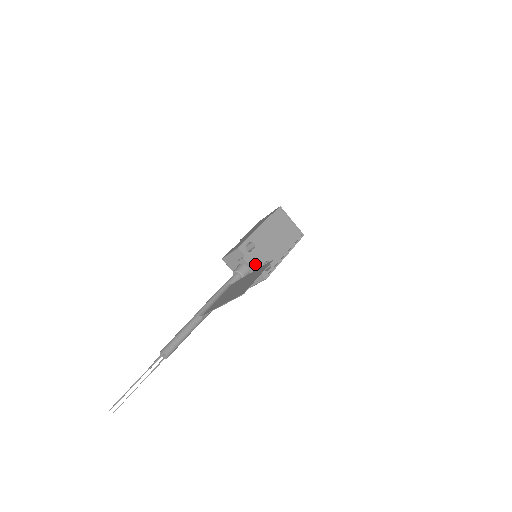
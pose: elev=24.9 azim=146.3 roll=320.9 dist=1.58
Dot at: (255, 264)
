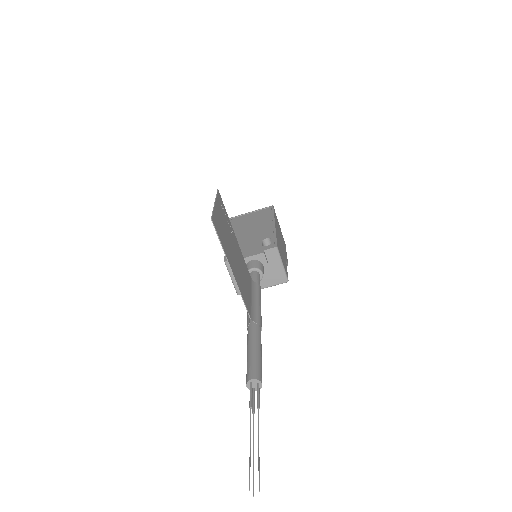
Dot at: (253, 251)
